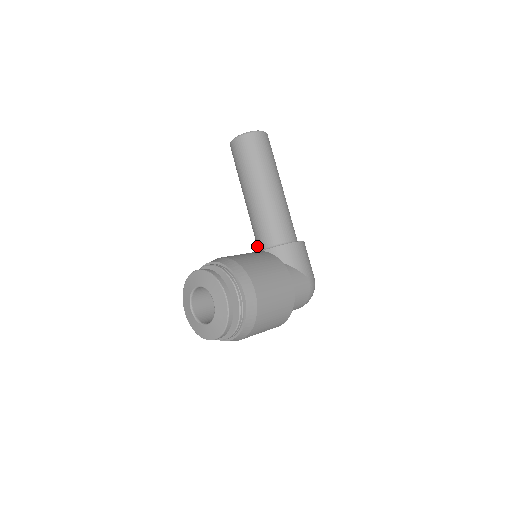
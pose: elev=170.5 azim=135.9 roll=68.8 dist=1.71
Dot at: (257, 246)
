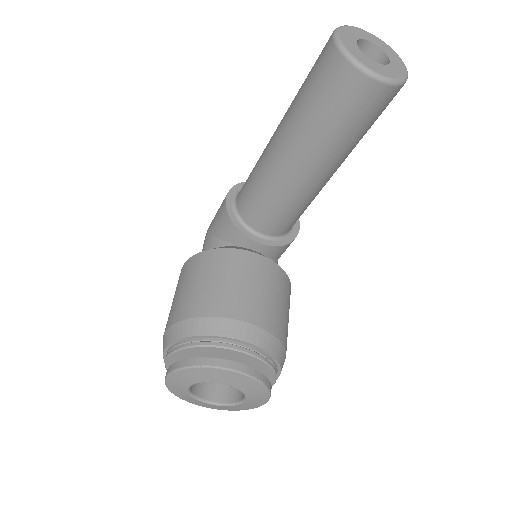
Dot at: (247, 215)
